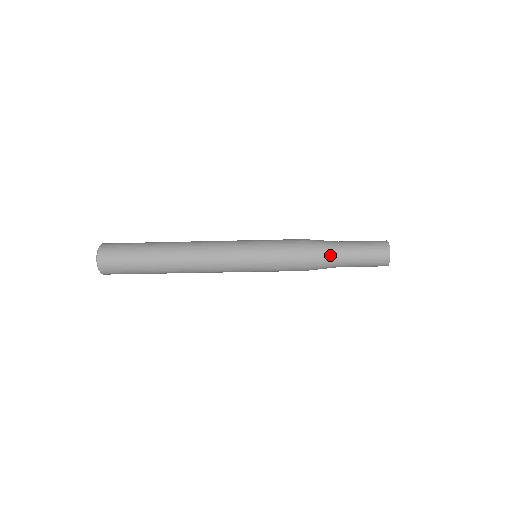
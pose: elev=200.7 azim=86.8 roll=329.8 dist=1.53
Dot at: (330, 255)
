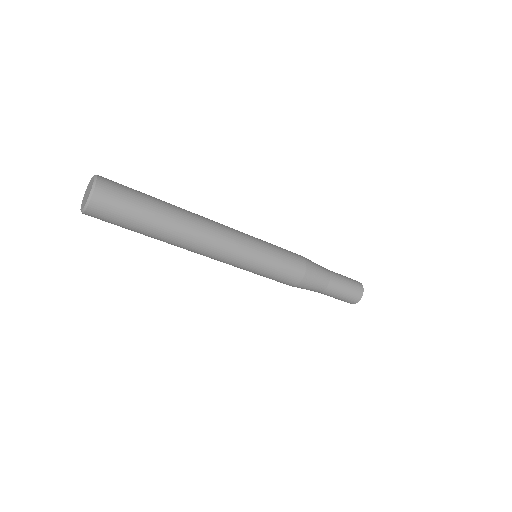
Dot at: (322, 281)
